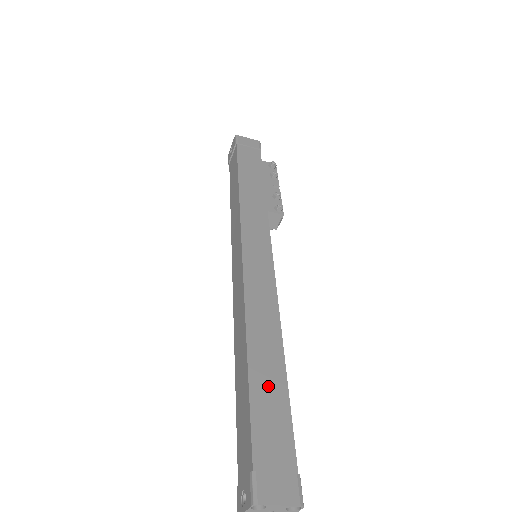
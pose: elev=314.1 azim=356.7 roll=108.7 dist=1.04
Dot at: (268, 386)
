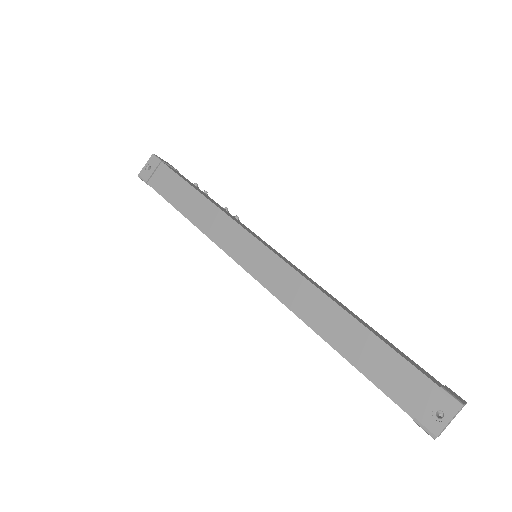
Dot at: (381, 337)
